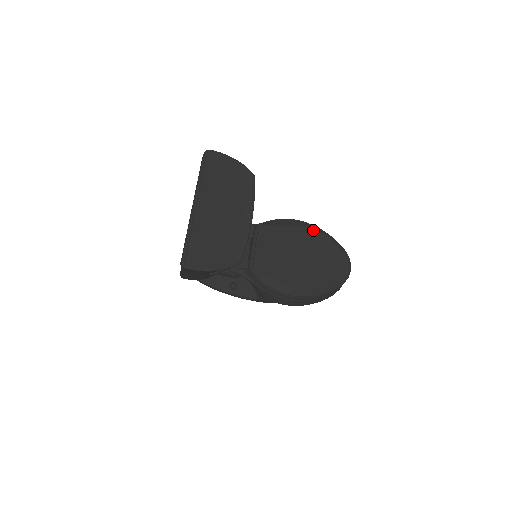
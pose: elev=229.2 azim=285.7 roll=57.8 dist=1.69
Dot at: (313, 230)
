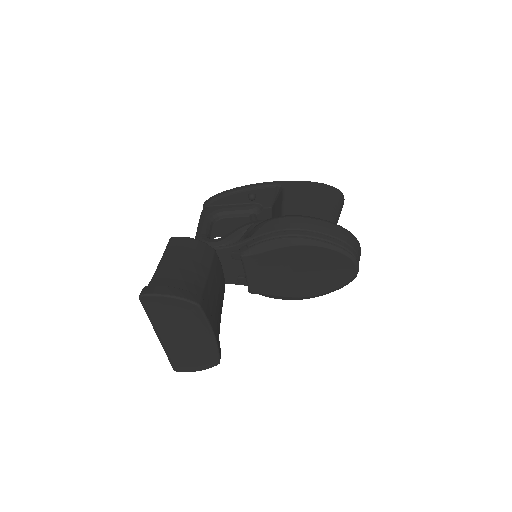
Dot at: (305, 246)
